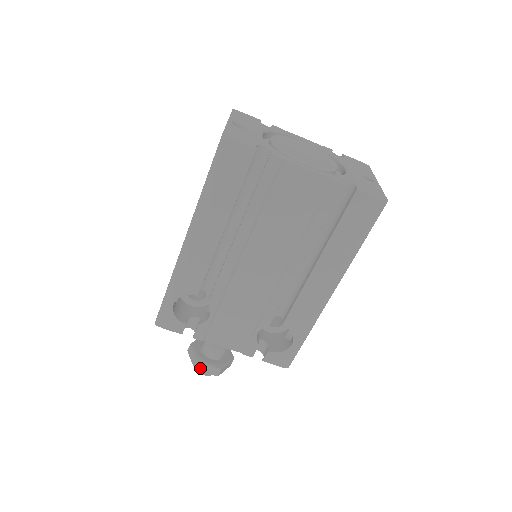
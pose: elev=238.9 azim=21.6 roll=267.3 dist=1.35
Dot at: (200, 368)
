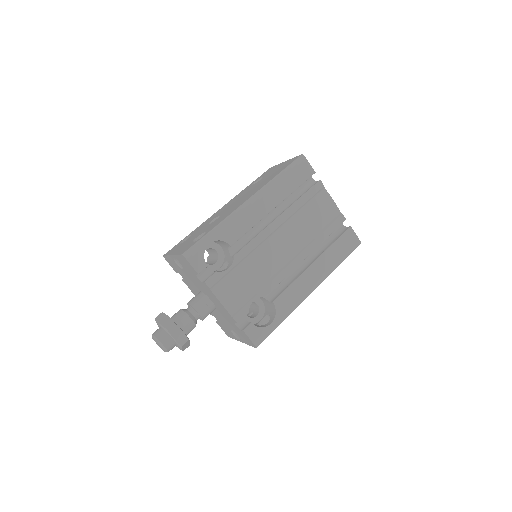
Dot at: (172, 330)
